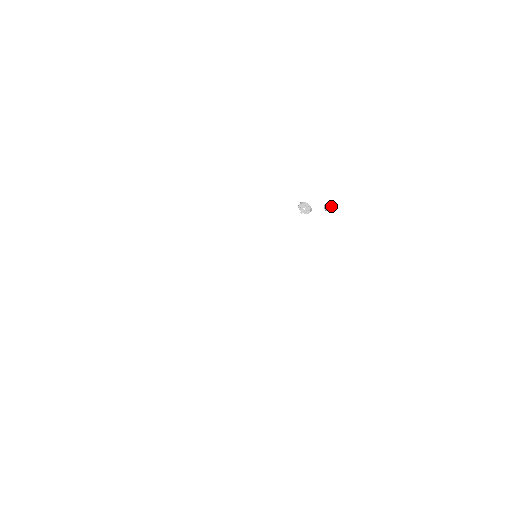
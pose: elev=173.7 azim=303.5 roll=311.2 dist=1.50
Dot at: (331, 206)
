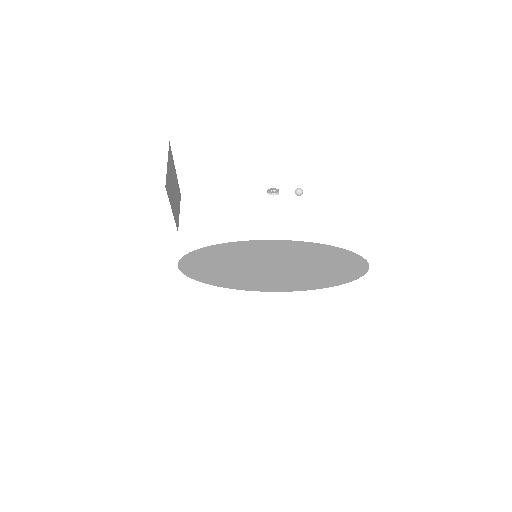
Dot at: (299, 188)
